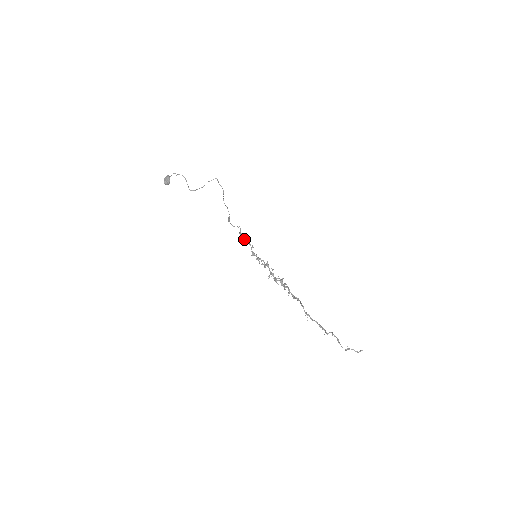
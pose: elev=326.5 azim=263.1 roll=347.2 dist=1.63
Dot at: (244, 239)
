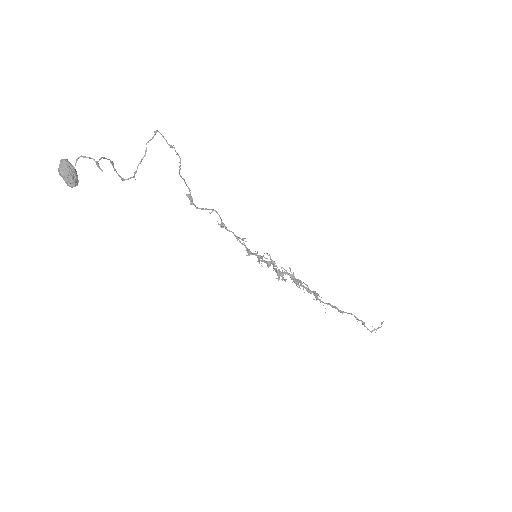
Dot at: (237, 238)
